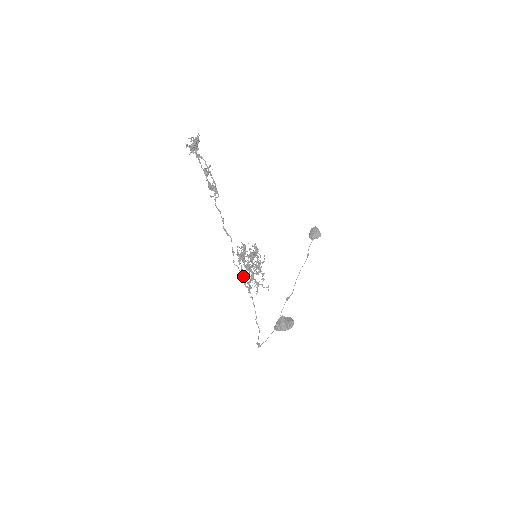
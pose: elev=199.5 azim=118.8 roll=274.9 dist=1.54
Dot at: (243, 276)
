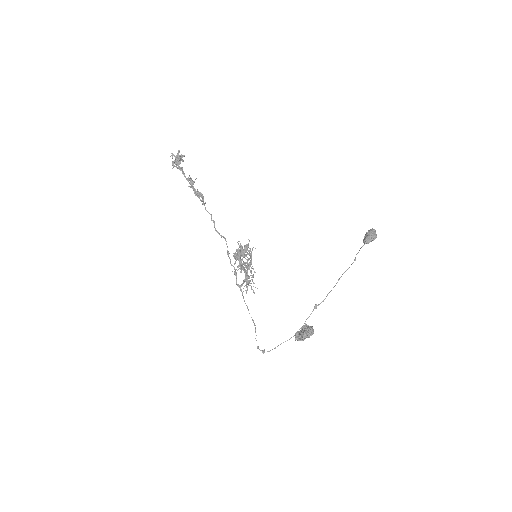
Dot at: (236, 275)
